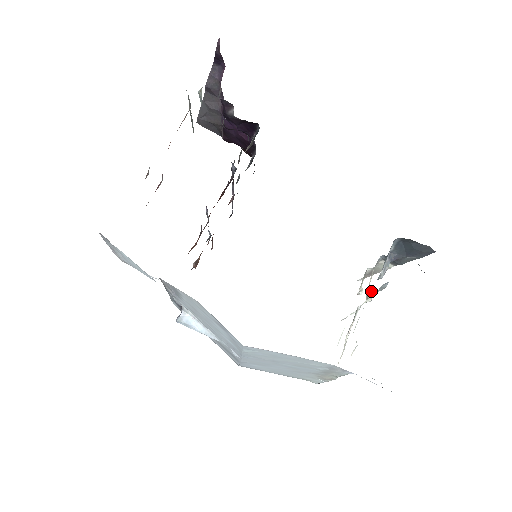
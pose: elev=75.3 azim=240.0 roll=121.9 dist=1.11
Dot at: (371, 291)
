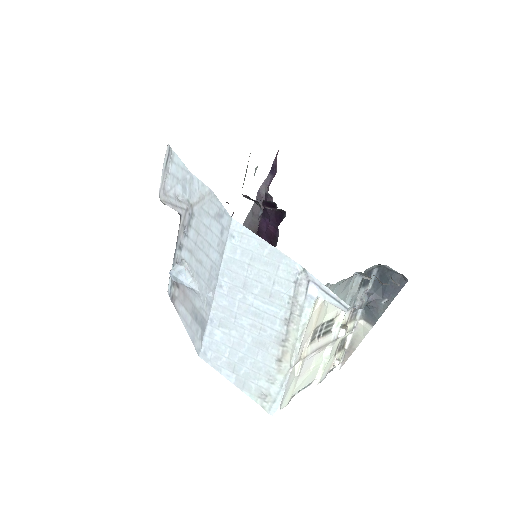
Dot at: (347, 326)
